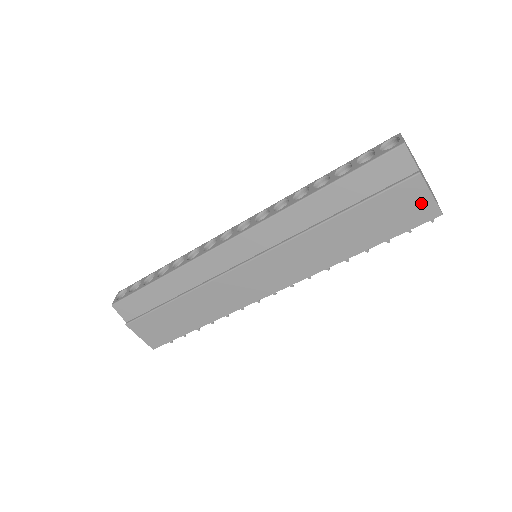
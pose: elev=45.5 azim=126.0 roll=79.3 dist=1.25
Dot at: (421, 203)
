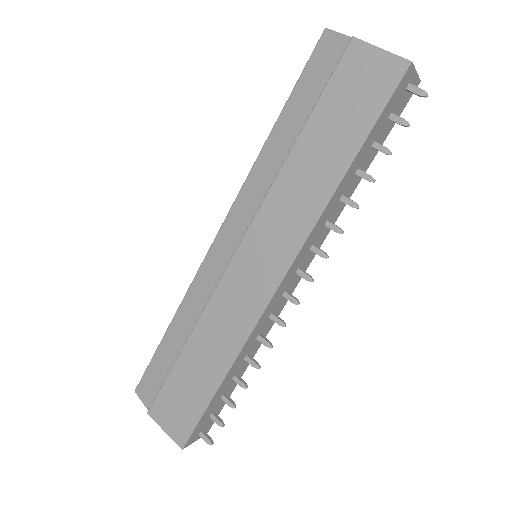
Dot at: (377, 66)
